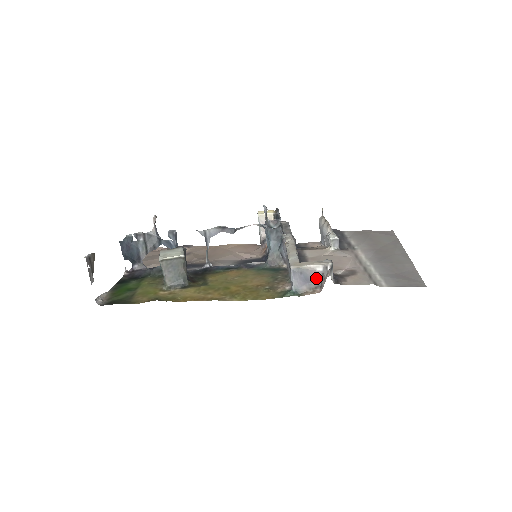
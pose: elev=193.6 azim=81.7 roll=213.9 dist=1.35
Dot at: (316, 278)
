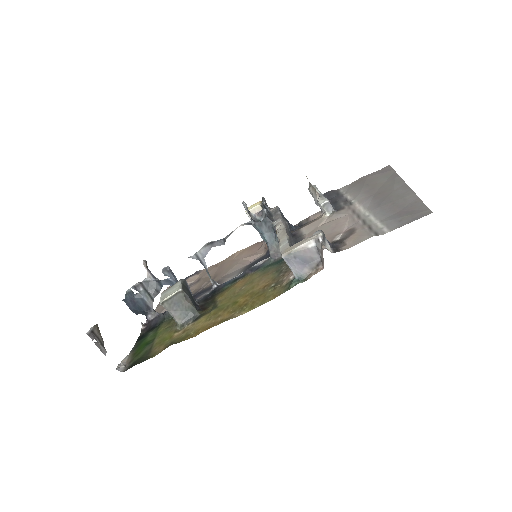
Dot at: (313, 256)
